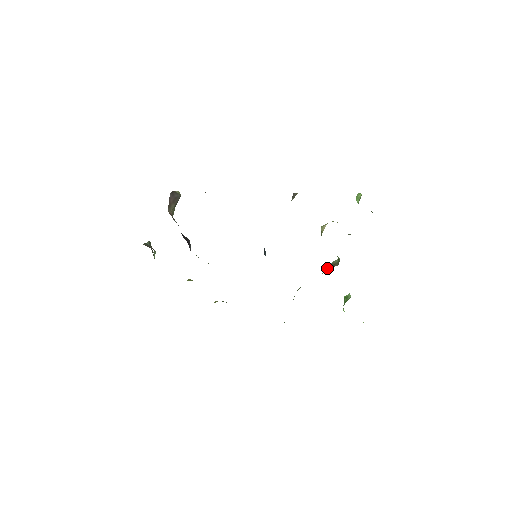
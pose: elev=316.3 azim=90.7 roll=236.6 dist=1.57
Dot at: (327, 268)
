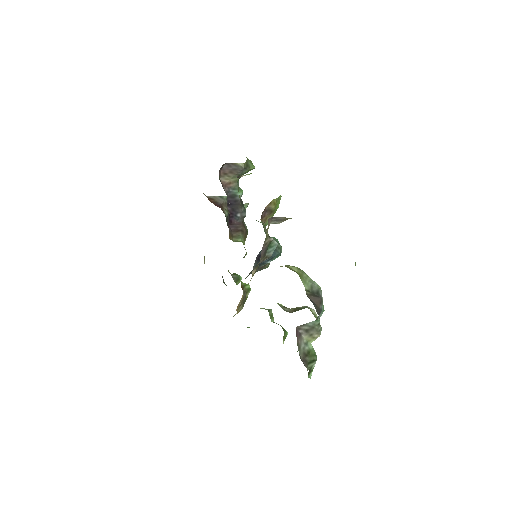
Dot at: (286, 308)
